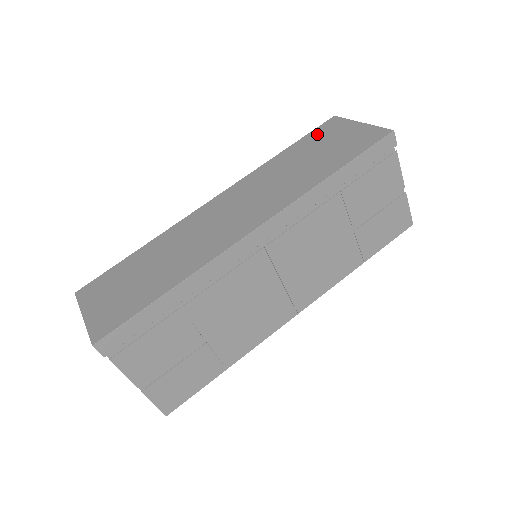
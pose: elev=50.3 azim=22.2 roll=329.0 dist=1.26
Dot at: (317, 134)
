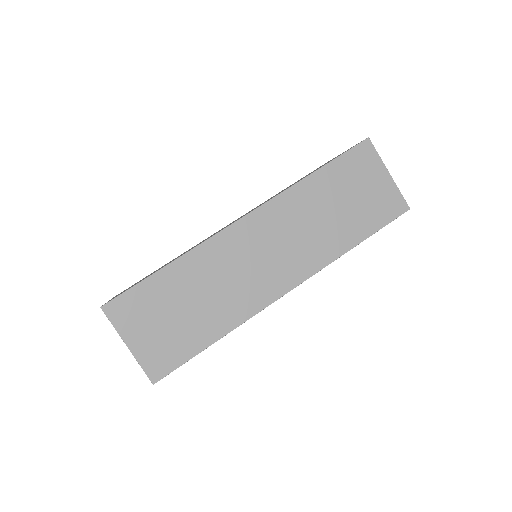
Dot at: (350, 164)
